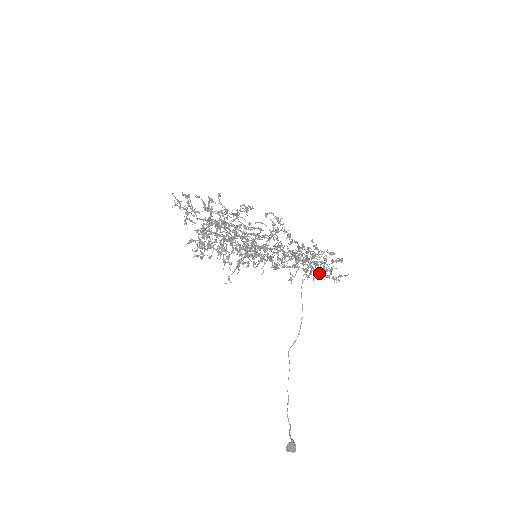
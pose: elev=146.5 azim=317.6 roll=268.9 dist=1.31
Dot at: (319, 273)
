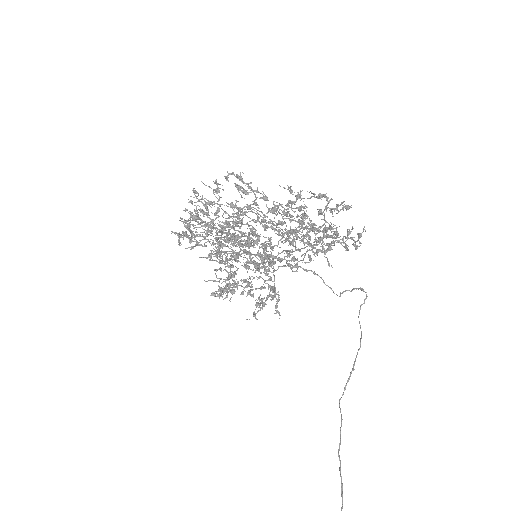
Dot at: (313, 230)
